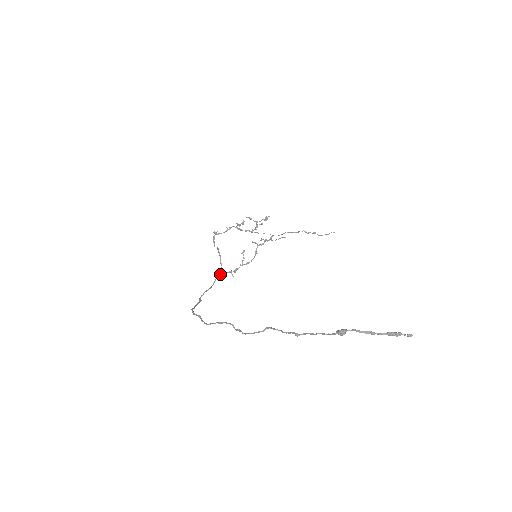
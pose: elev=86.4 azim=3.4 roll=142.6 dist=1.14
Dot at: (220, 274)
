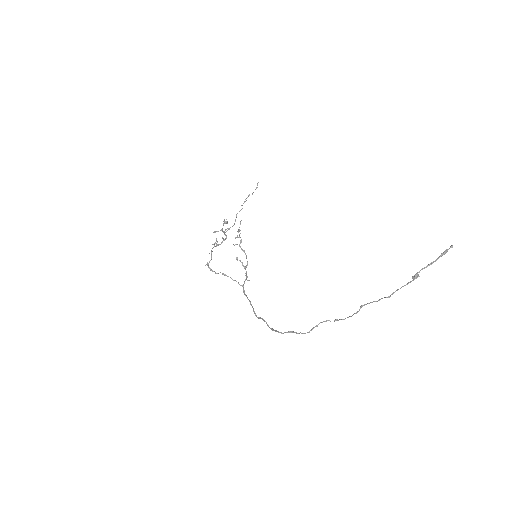
Dot at: (243, 288)
